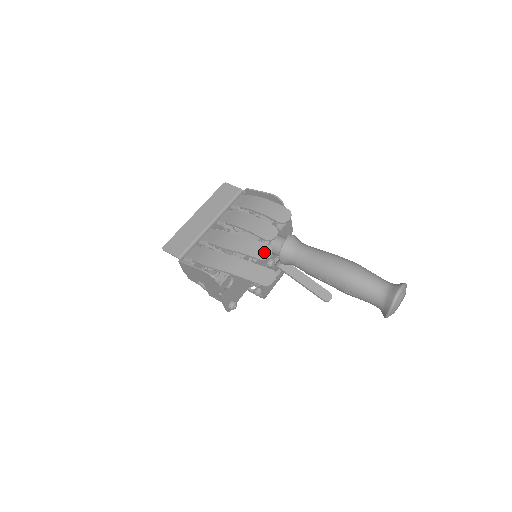
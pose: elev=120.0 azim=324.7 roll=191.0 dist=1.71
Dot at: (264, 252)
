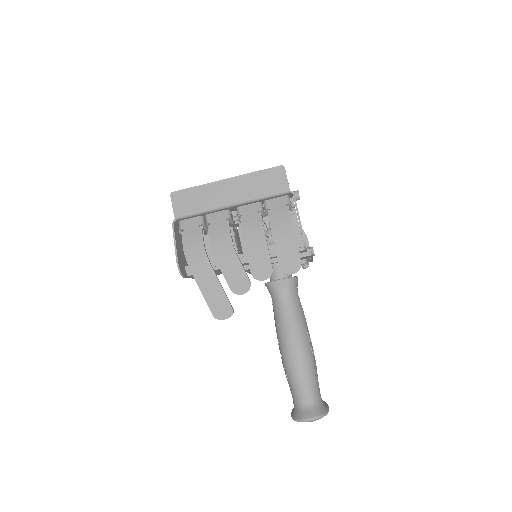
Dot at: (240, 286)
